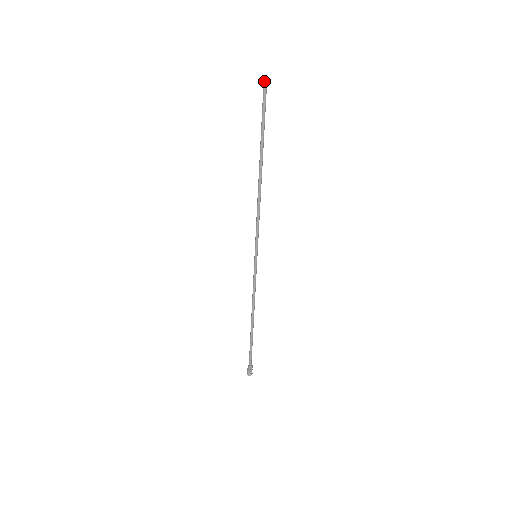
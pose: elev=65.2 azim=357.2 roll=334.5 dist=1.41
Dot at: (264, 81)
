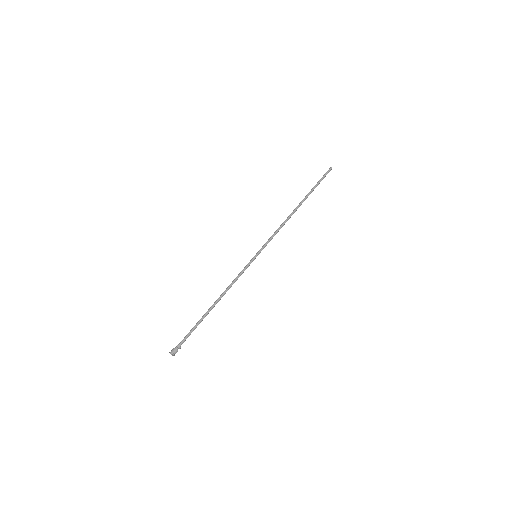
Dot at: (330, 168)
